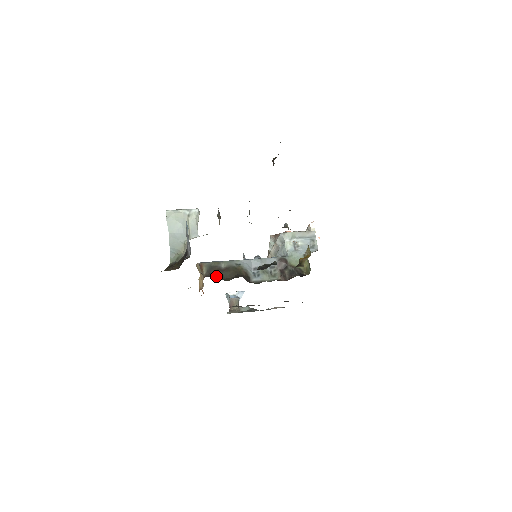
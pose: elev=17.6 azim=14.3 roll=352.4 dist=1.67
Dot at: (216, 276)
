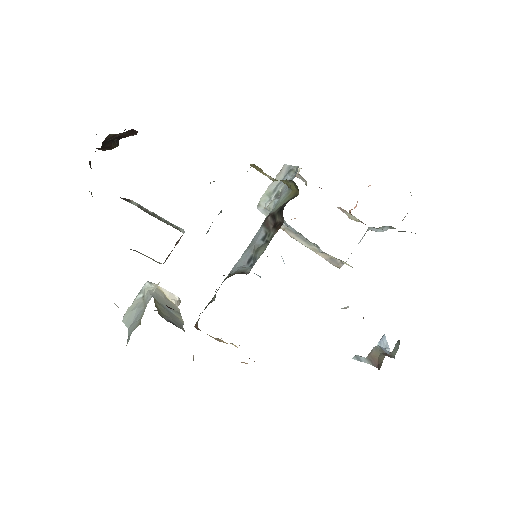
Dot at: occluded
